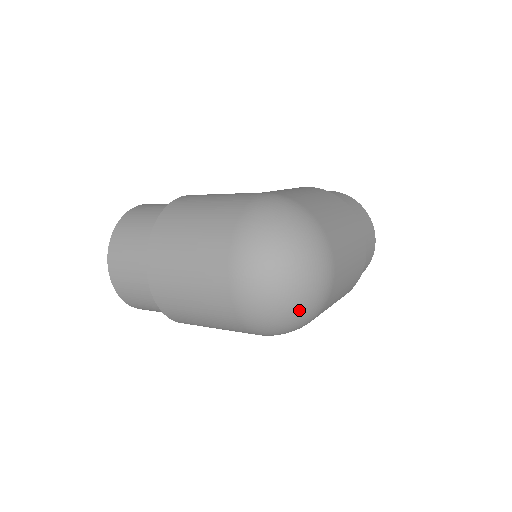
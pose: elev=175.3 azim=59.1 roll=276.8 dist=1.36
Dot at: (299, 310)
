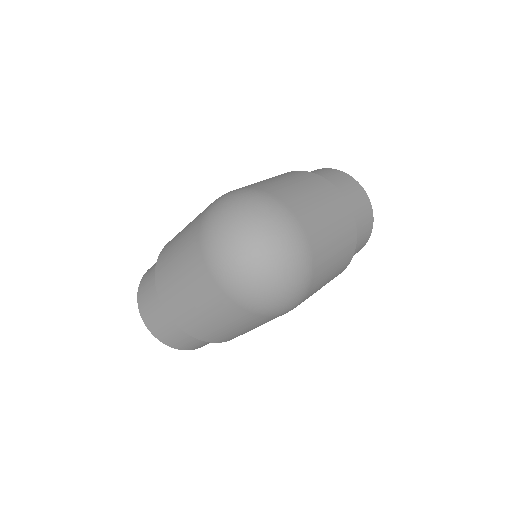
Dot at: (282, 273)
